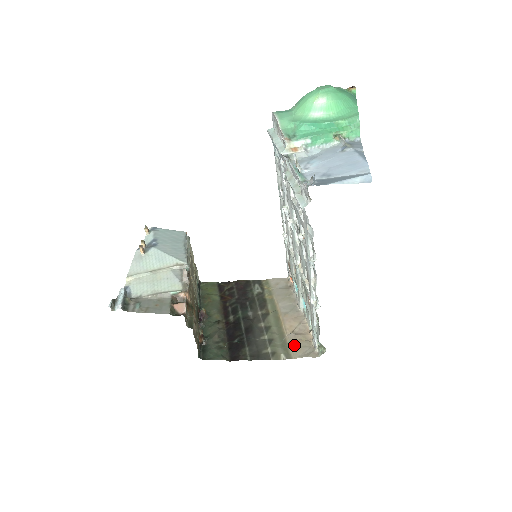
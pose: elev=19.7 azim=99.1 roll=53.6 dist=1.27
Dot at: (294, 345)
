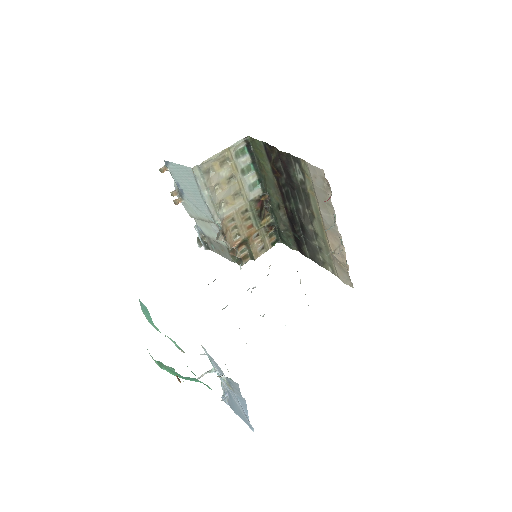
Dot at: (336, 266)
